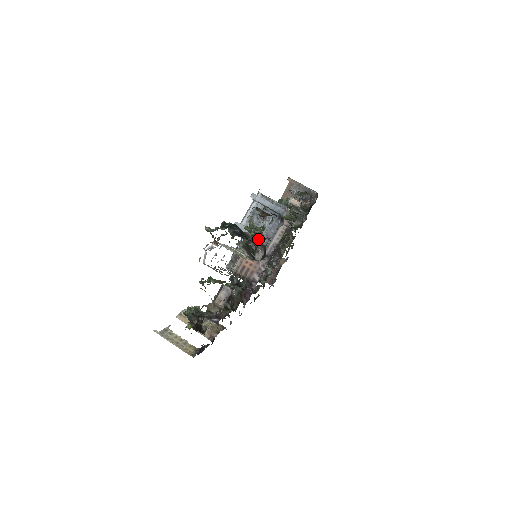
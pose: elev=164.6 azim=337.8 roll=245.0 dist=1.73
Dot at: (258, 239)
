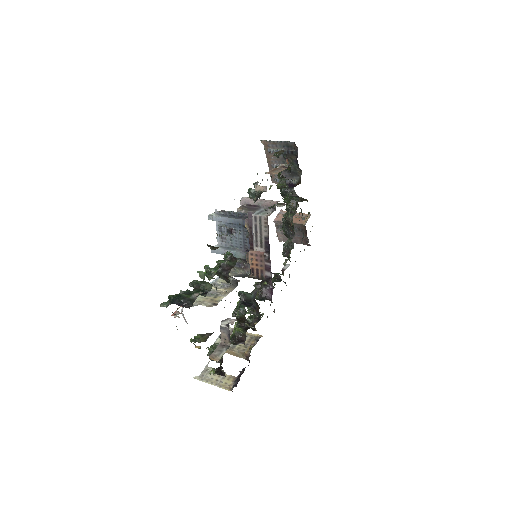
Dot at: (226, 270)
